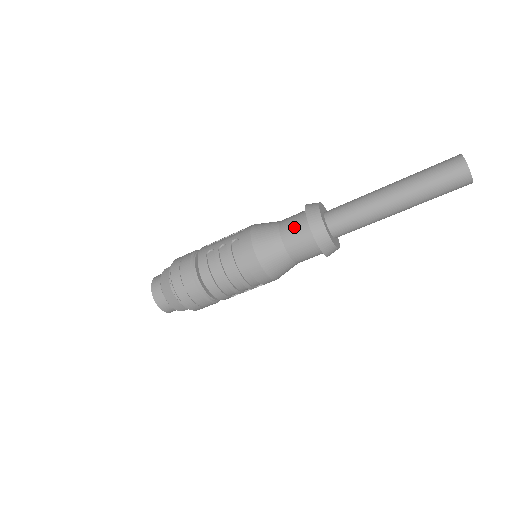
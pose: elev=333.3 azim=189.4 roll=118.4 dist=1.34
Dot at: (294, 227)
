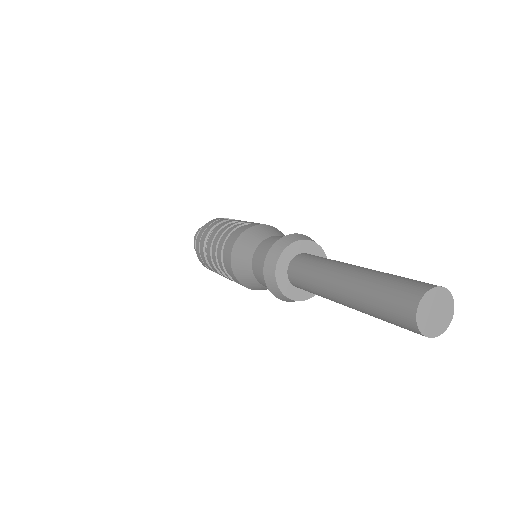
Dot at: (275, 240)
